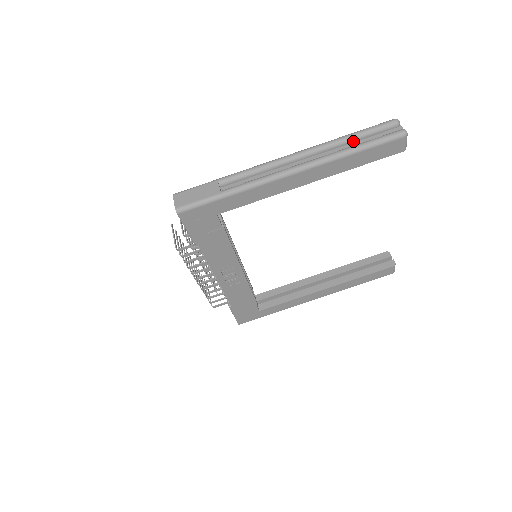
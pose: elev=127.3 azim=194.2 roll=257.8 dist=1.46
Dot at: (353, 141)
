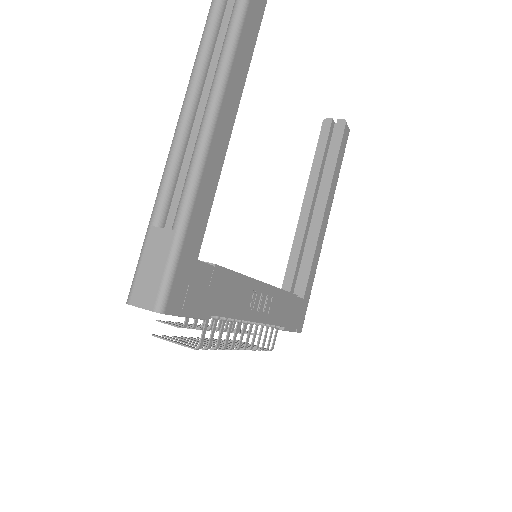
Dot at: (222, 15)
